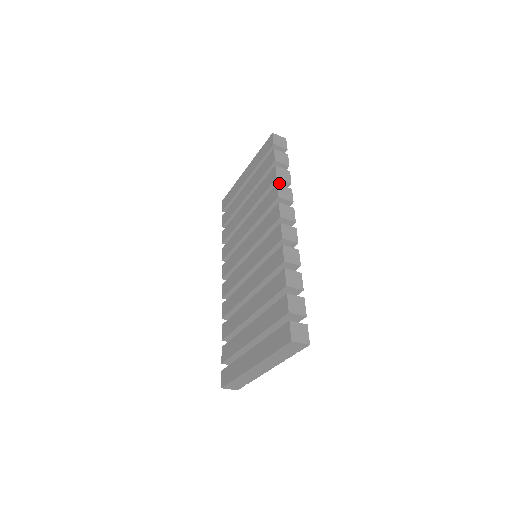
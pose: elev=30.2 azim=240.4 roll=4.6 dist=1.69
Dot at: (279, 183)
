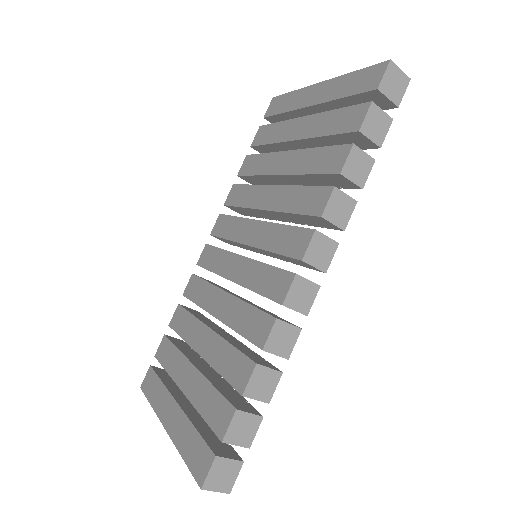
Dot at: (342, 179)
